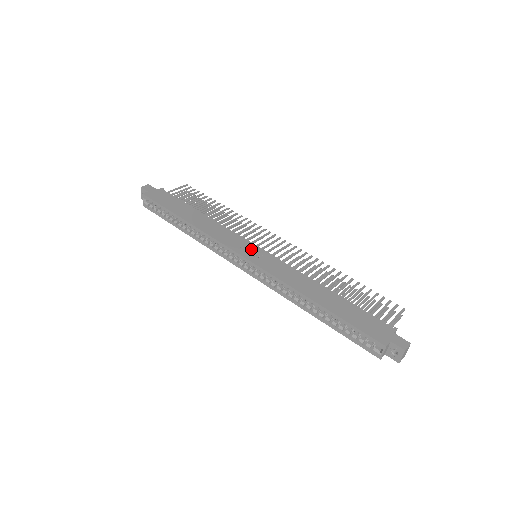
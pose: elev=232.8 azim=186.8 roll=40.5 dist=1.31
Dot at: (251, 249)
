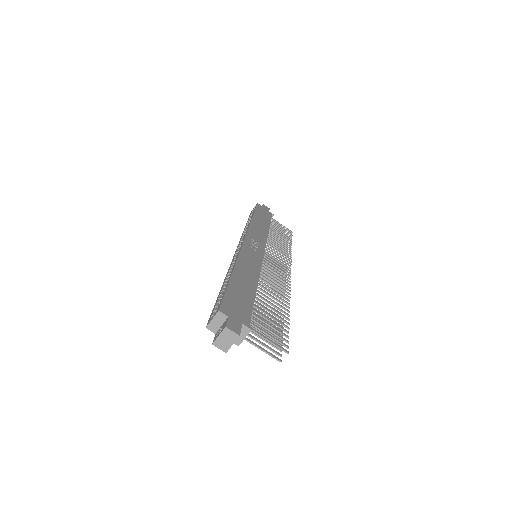
Dot at: (258, 246)
